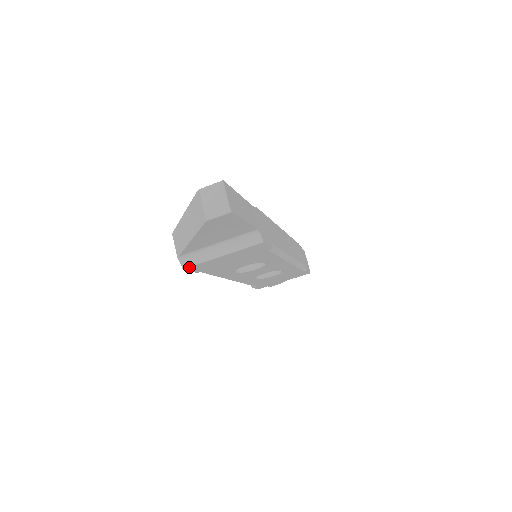
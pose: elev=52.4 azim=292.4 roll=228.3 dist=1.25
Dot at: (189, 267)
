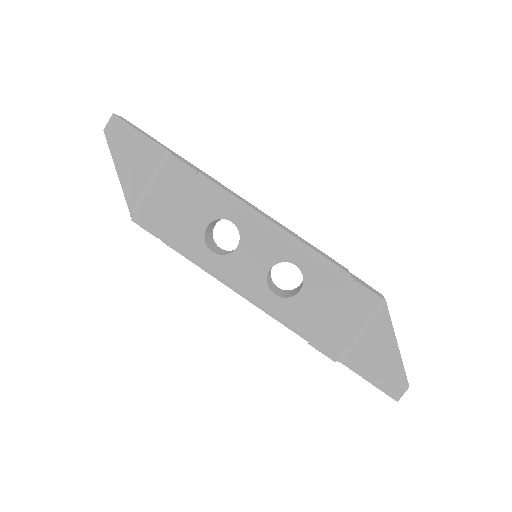
Dot at: (135, 216)
